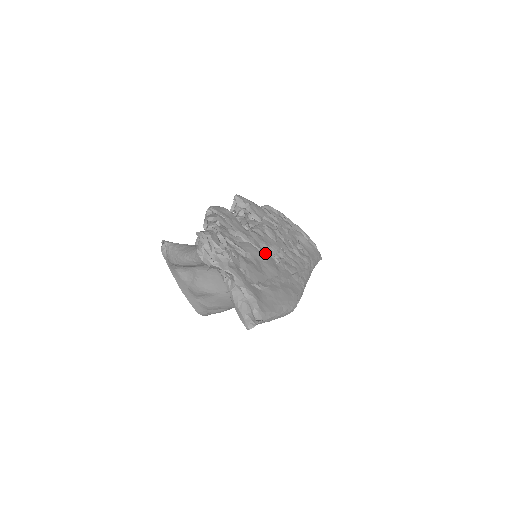
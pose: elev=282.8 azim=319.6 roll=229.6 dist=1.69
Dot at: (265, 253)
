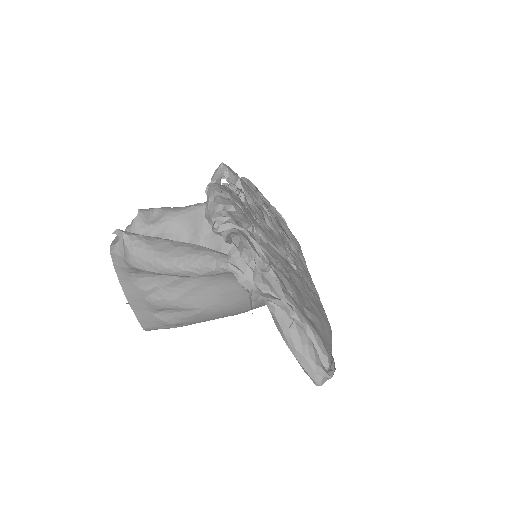
Dot at: (283, 257)
